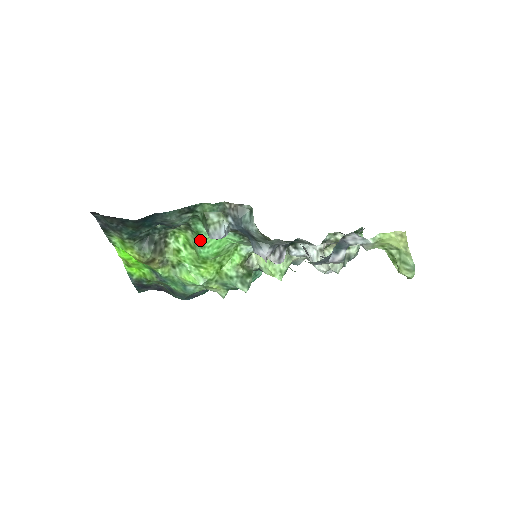
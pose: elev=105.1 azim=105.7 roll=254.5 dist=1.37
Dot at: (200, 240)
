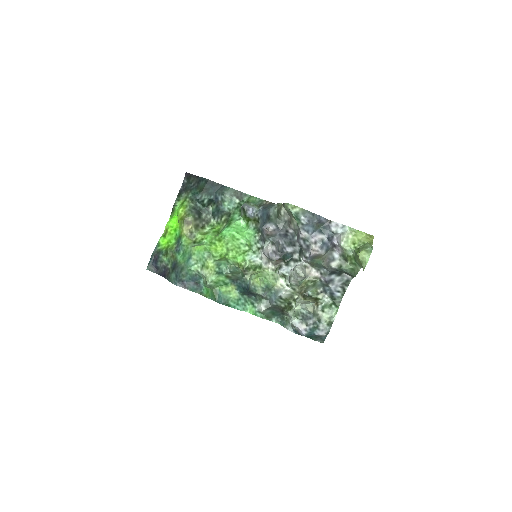
Dot at: (230, 223)
